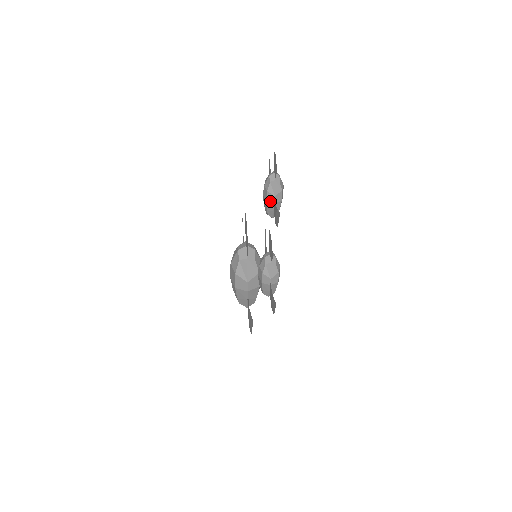
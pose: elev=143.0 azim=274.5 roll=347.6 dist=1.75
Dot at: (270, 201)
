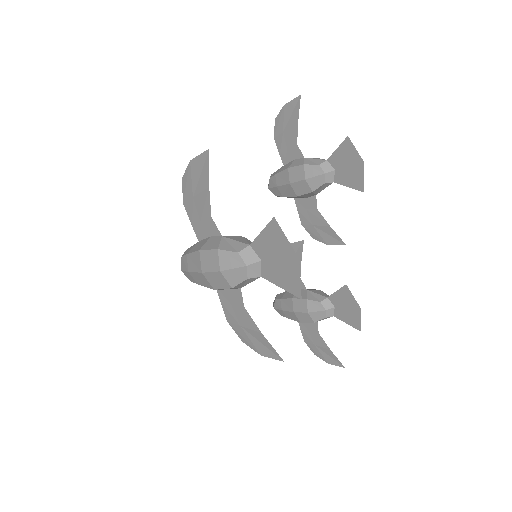
Dot at: (303, 196)
